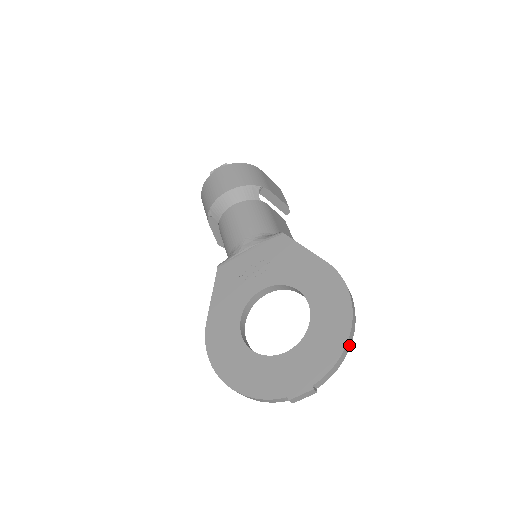
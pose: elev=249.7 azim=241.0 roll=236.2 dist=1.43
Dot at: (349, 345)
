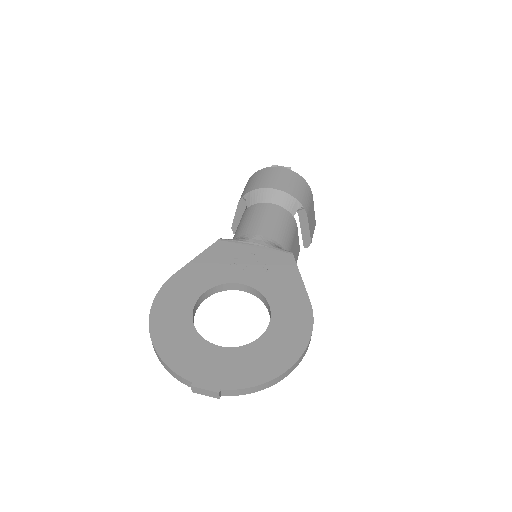
Dot at: (276, 381)
